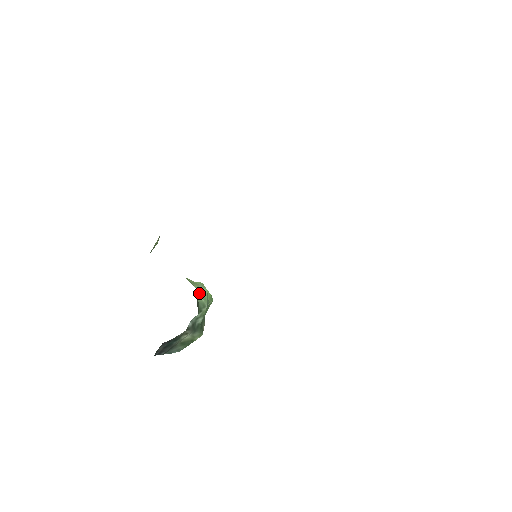
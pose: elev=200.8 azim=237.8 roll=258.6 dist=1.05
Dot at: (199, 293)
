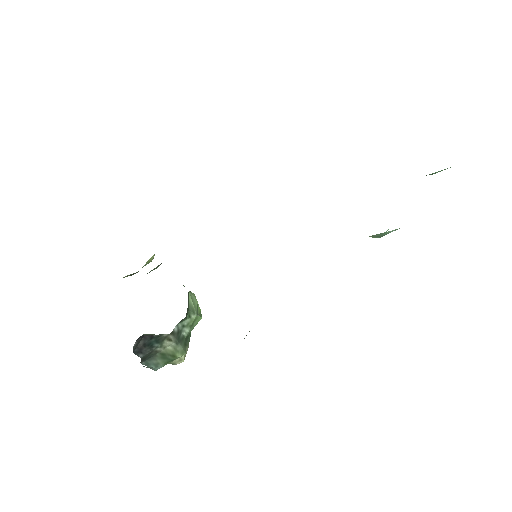
Dot at: (190, 296)
